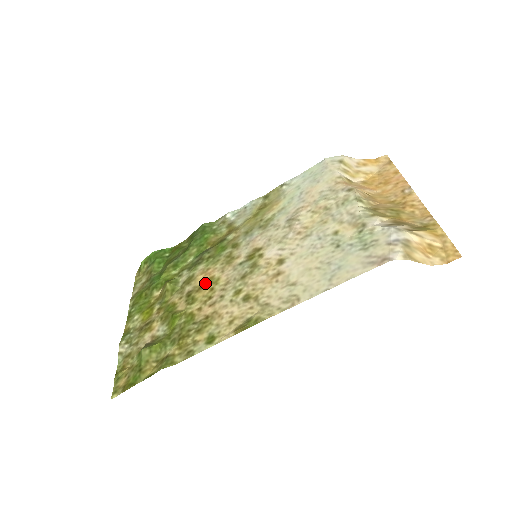
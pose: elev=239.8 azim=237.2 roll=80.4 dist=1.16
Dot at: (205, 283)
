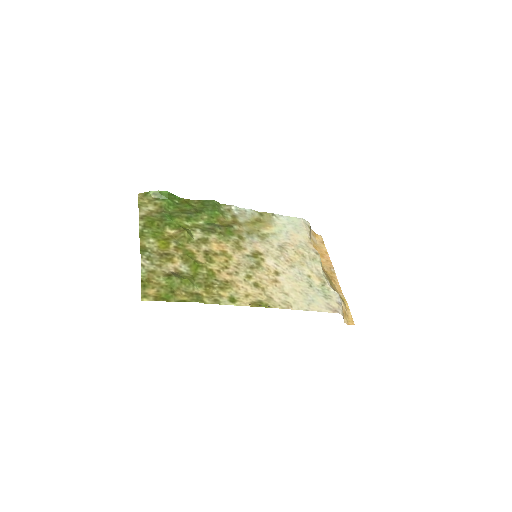
Dot at: (220, 253)
